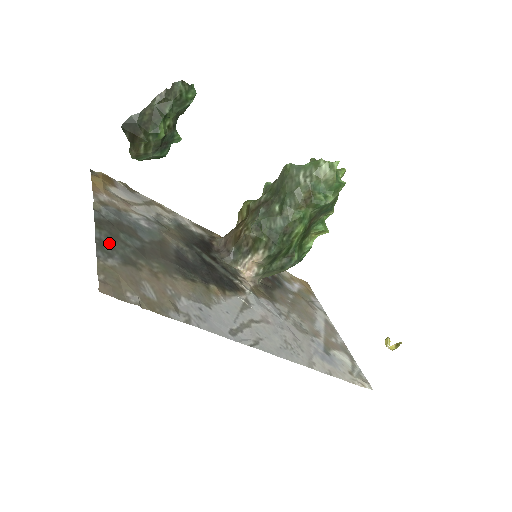
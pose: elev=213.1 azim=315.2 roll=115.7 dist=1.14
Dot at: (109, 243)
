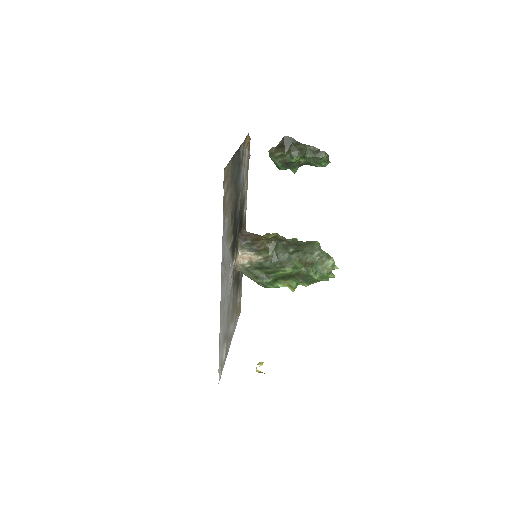
Dot at: (235, 162)
